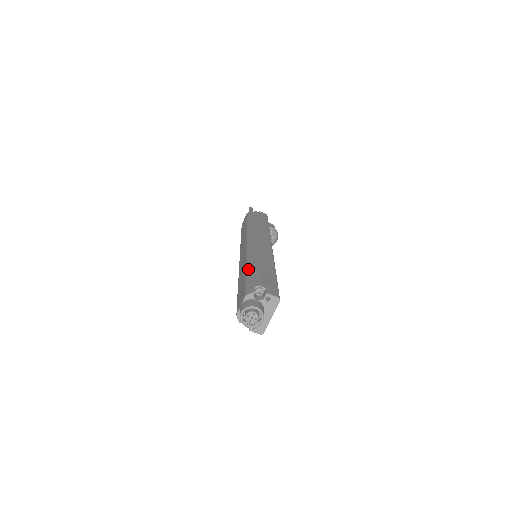
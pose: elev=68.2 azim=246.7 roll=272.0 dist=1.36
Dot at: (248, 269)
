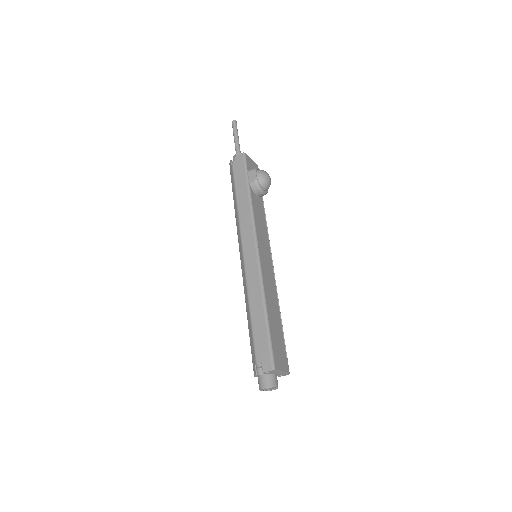
Dot at: (248, 325)
